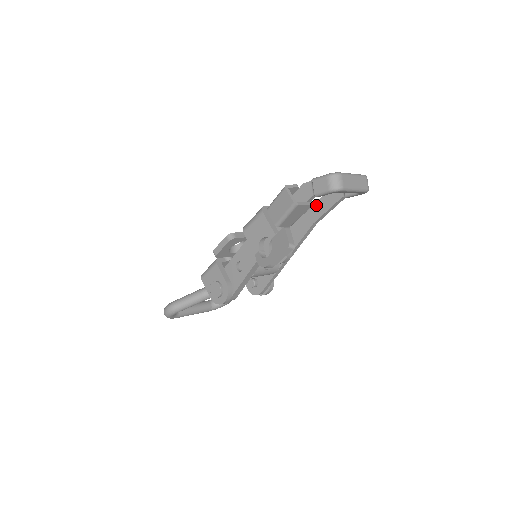
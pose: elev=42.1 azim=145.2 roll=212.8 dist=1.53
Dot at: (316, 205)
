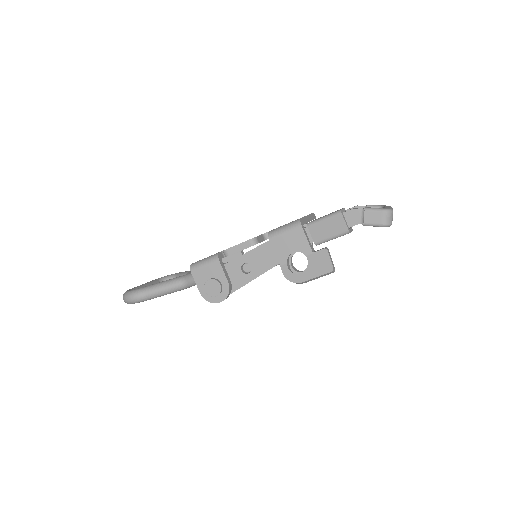
Dot at: occluded
